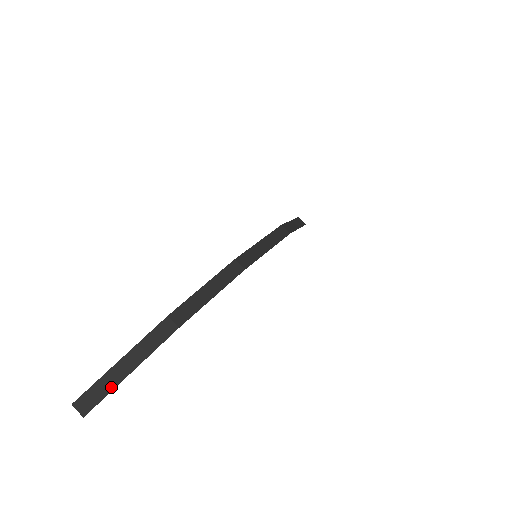
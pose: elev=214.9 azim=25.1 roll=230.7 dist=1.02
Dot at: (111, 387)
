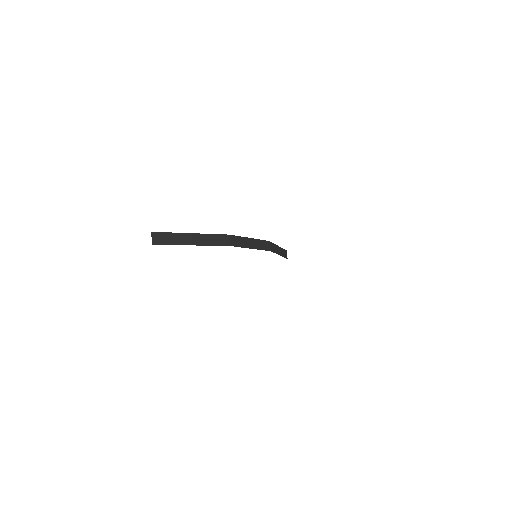
Dot at: (177, 243)
